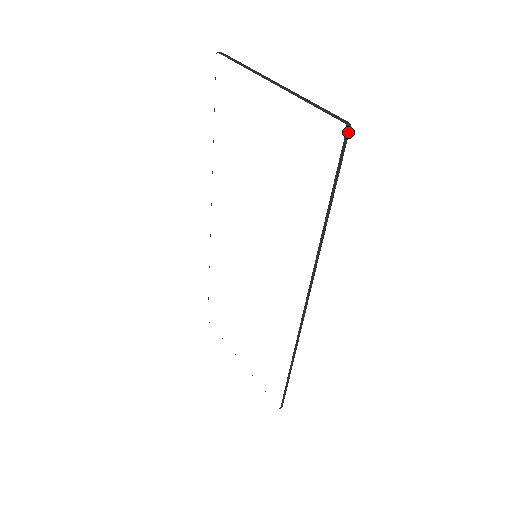
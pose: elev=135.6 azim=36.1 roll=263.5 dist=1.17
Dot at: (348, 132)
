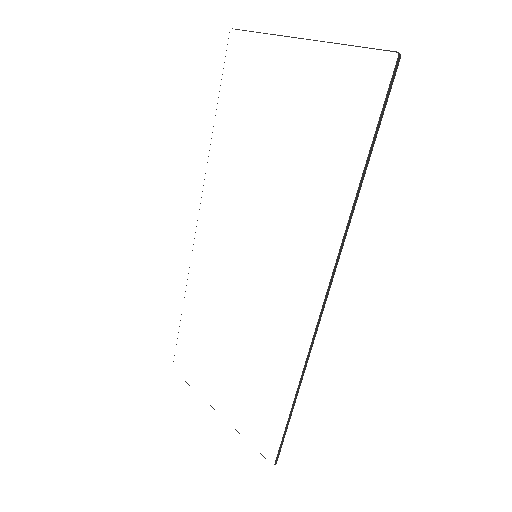
Dot at: (398, 63)
